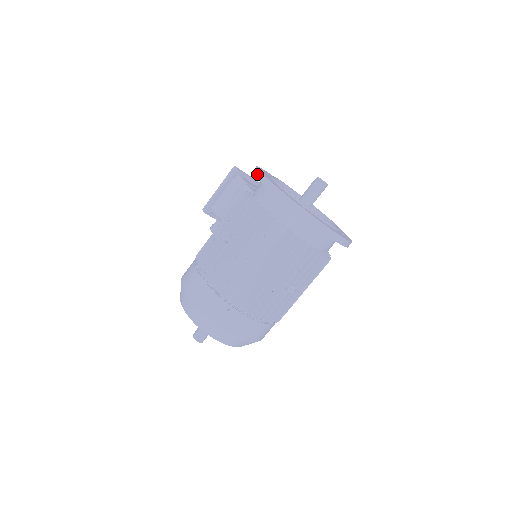
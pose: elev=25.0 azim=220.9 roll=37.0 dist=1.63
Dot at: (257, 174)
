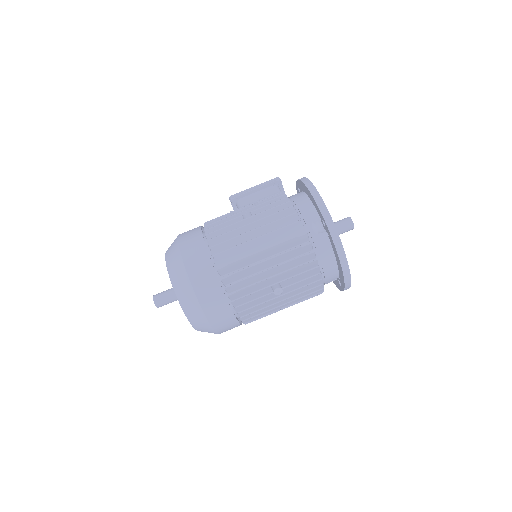
Dot at: (303, 179)
